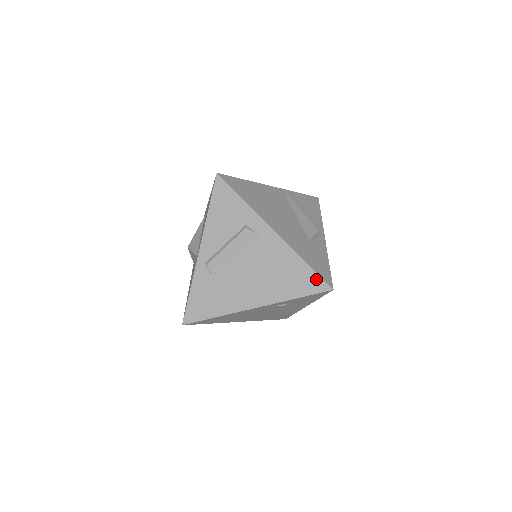
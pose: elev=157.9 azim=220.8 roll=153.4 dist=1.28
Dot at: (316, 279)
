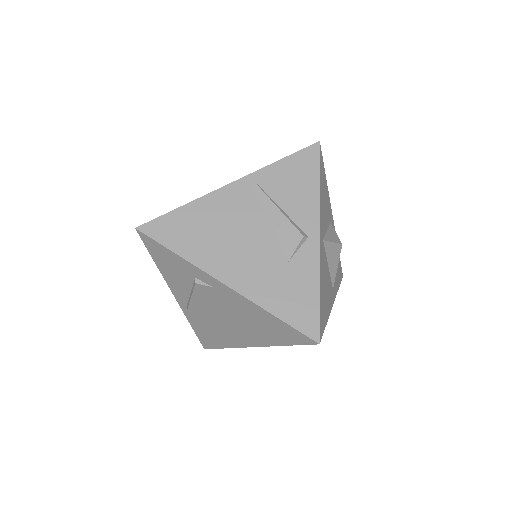
Dot at: (295, 332)
